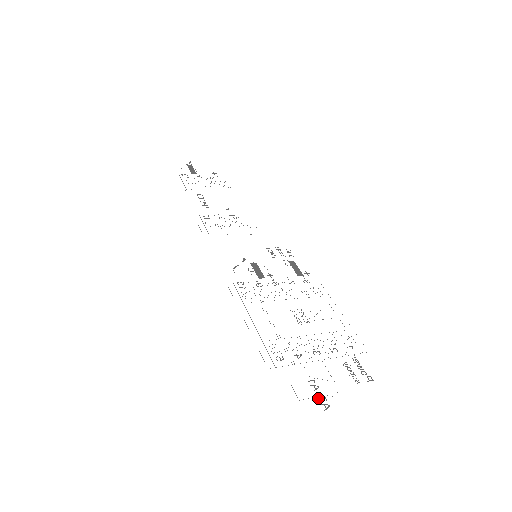
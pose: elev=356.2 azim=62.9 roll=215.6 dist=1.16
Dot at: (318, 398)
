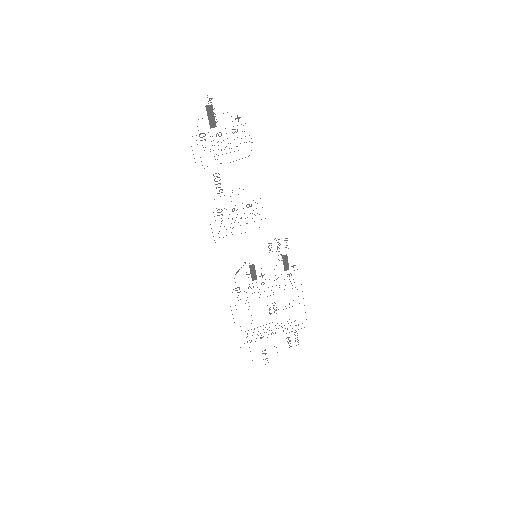
Dot at: occluded
